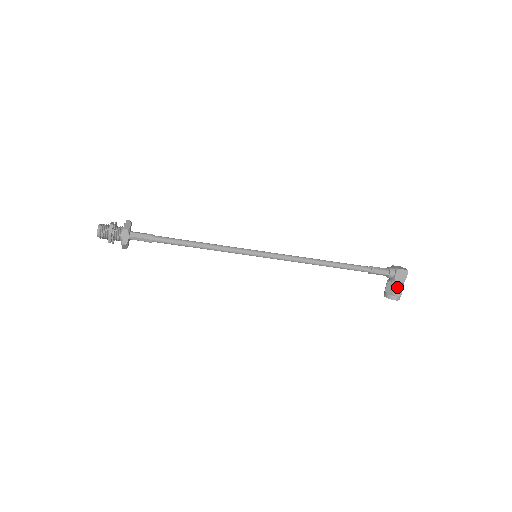
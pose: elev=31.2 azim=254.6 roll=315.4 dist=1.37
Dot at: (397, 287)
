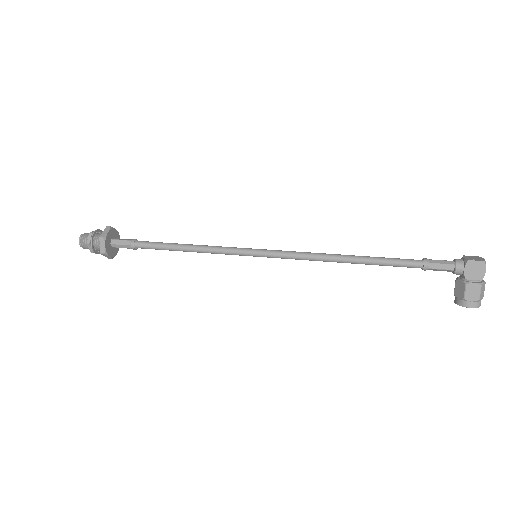
Dot at: (469, 288)
